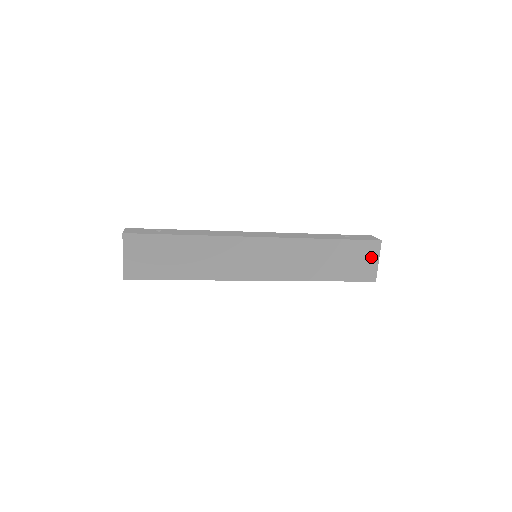
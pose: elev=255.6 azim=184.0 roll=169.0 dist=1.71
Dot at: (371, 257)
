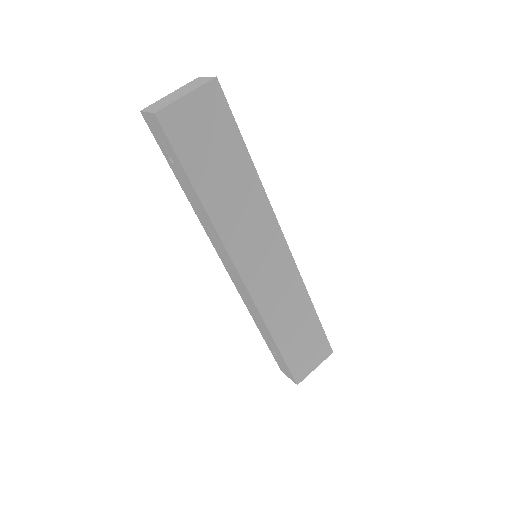
Dot at: (316, 359)
